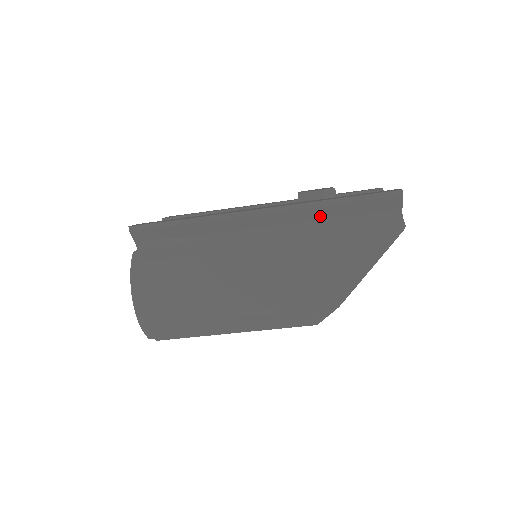
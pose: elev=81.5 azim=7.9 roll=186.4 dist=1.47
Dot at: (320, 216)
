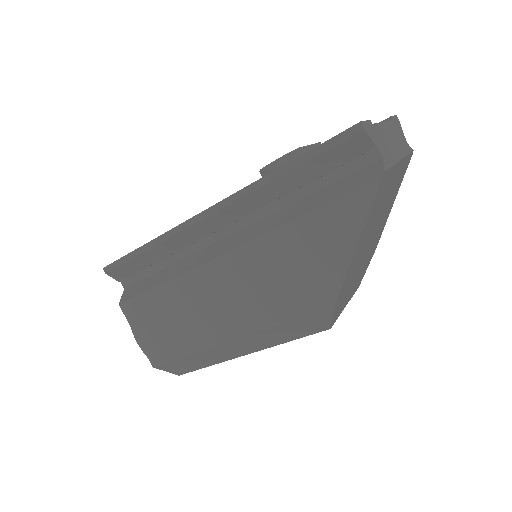
Dot at: (275, 195)
